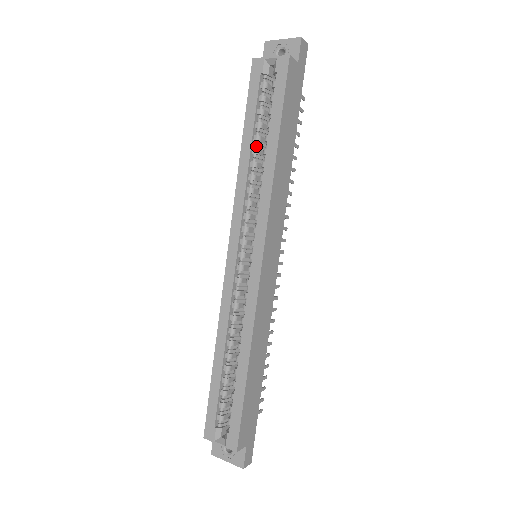
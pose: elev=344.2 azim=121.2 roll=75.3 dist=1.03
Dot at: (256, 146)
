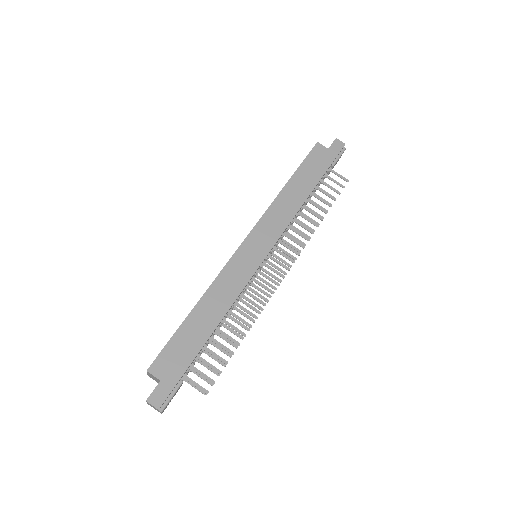
Dot at: occluded
